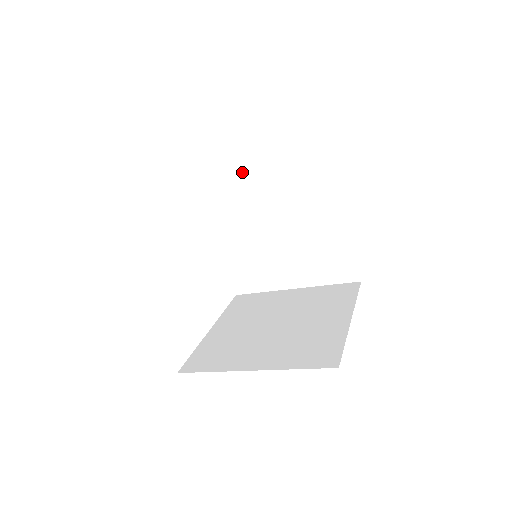
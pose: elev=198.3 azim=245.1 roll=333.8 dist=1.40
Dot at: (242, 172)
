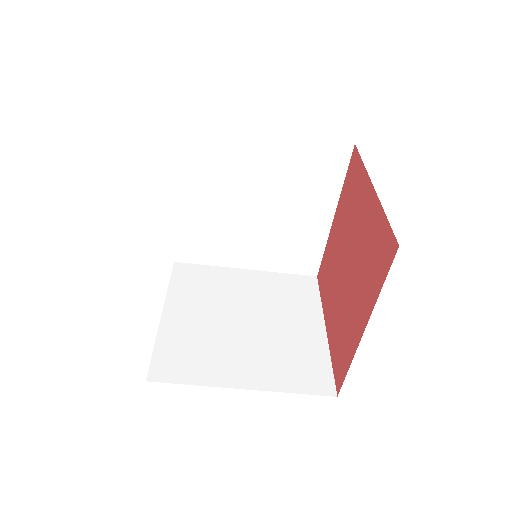
Dot at: (225, 271)
